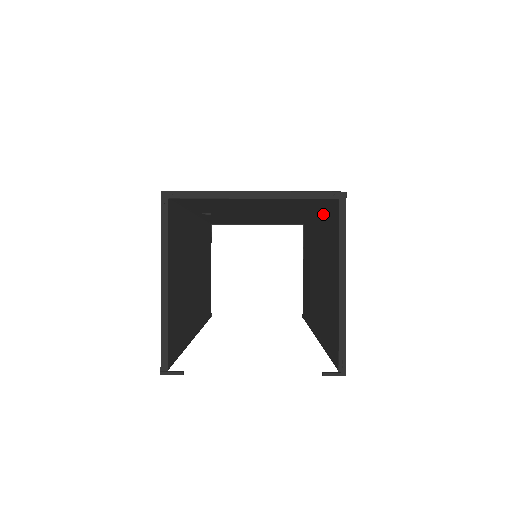
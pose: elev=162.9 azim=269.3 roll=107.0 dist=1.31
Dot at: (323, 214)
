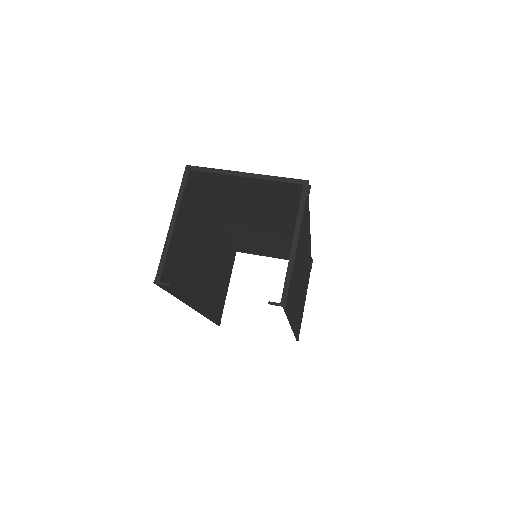
Dot at: occluded
